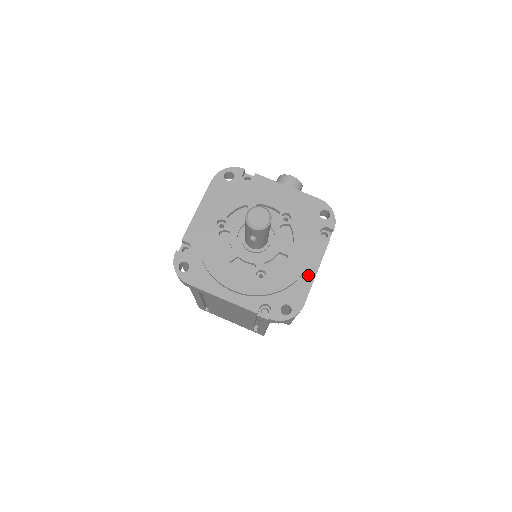
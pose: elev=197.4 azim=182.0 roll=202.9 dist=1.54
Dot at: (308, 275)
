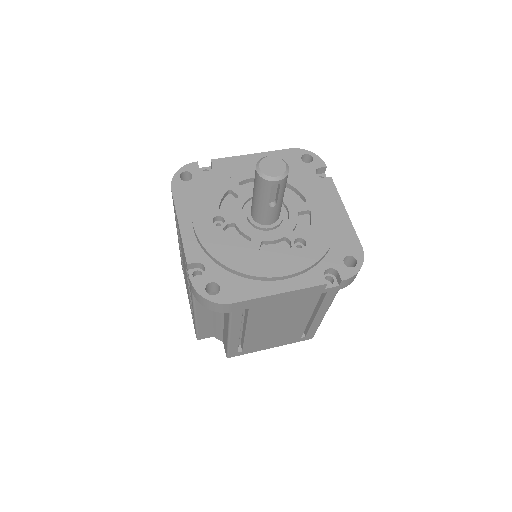
Dot at: (341, 218)
